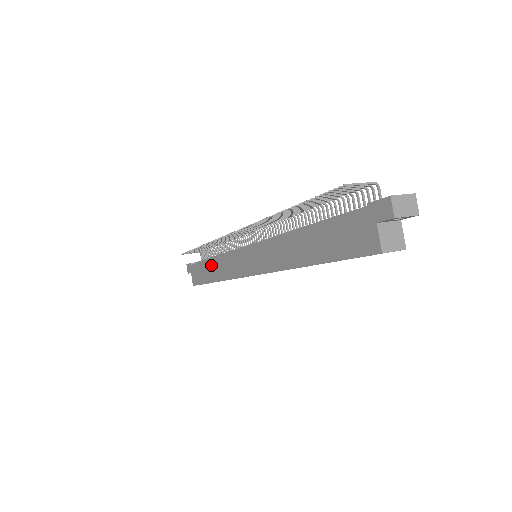
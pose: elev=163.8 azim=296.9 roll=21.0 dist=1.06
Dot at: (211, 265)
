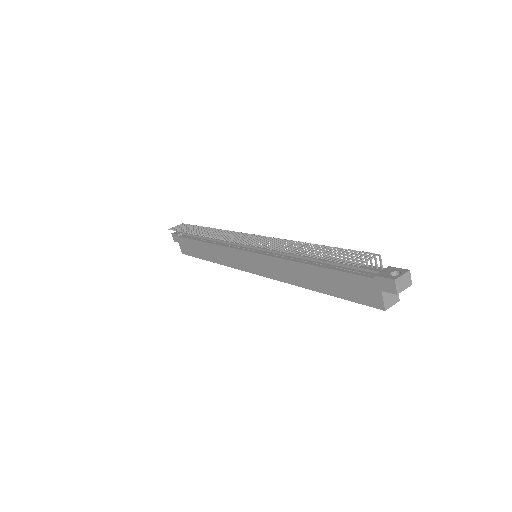
Dot at: (205, 247)
